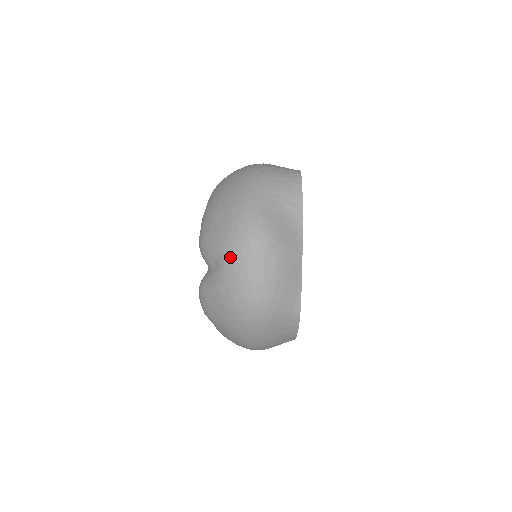
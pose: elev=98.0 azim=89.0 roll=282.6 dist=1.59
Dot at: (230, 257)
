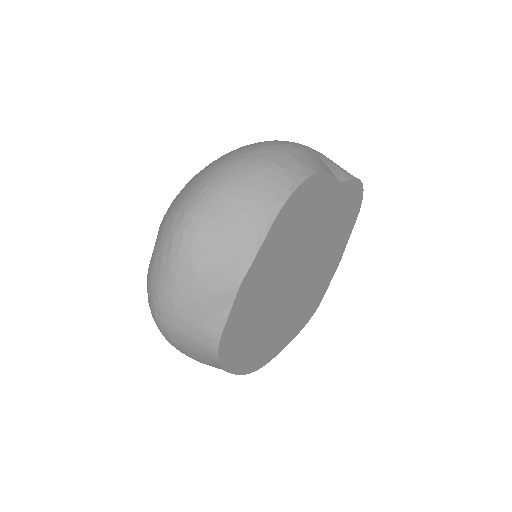
Dot at: (158, 243)
